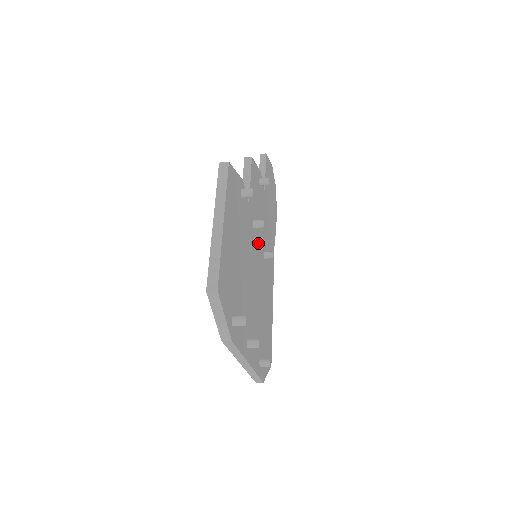
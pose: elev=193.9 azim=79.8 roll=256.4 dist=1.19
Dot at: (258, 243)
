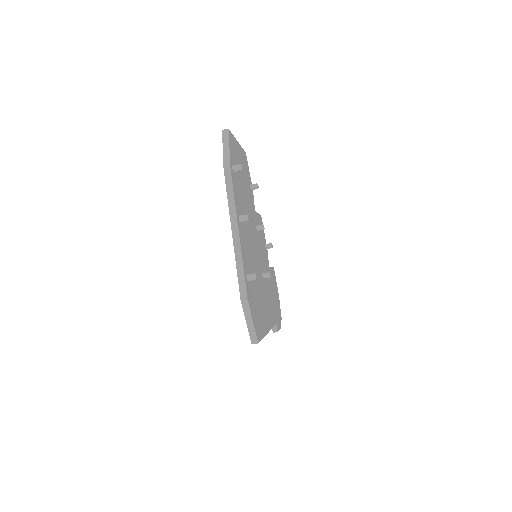
Dot at: (259, 249)
